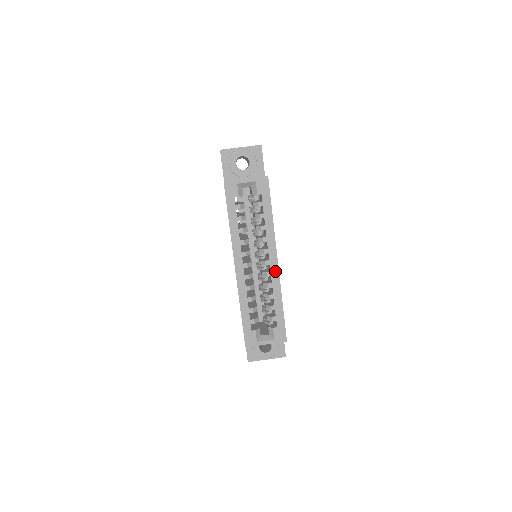
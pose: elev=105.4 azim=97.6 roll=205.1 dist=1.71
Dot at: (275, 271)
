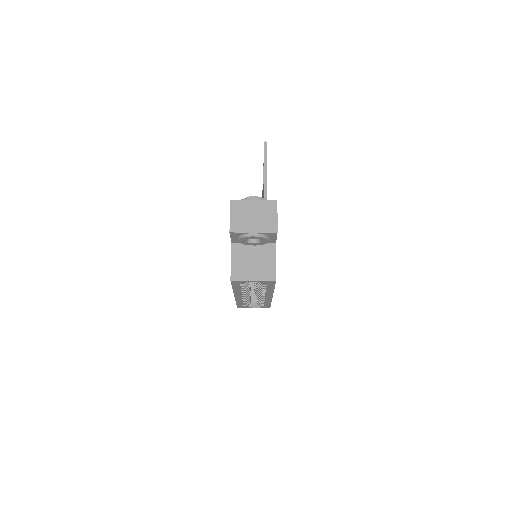
Dot at: (269, 298)
